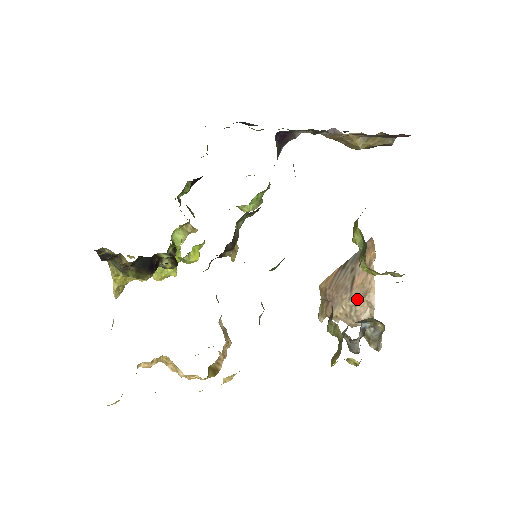
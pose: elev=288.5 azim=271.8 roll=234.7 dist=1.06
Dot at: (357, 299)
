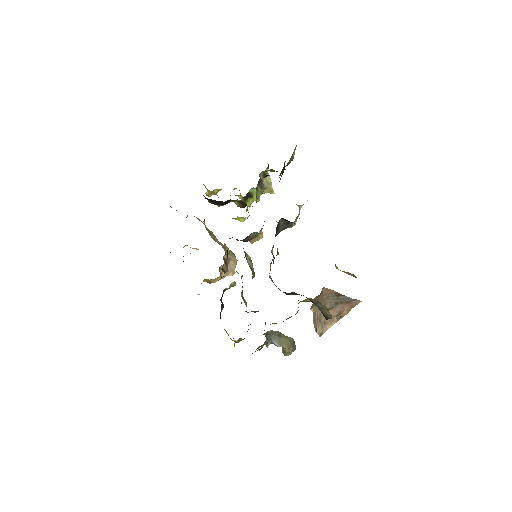
Dot at: (321, 319)
